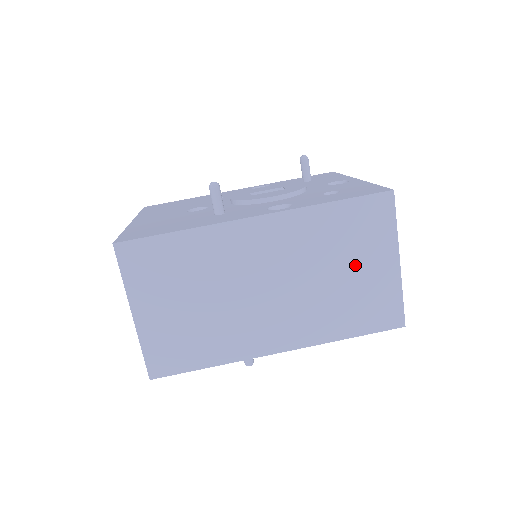
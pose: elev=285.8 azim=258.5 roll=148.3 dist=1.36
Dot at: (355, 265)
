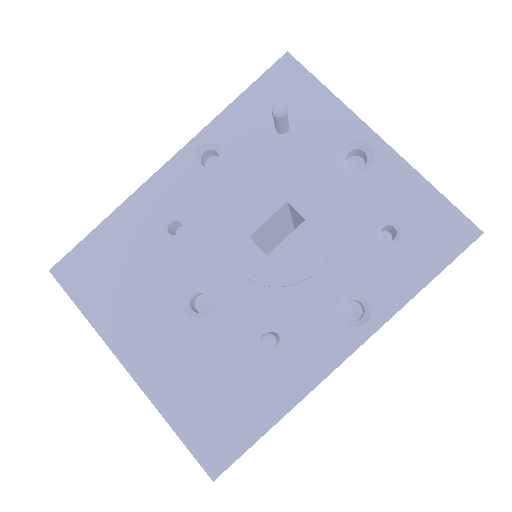
Dot at: occluded
